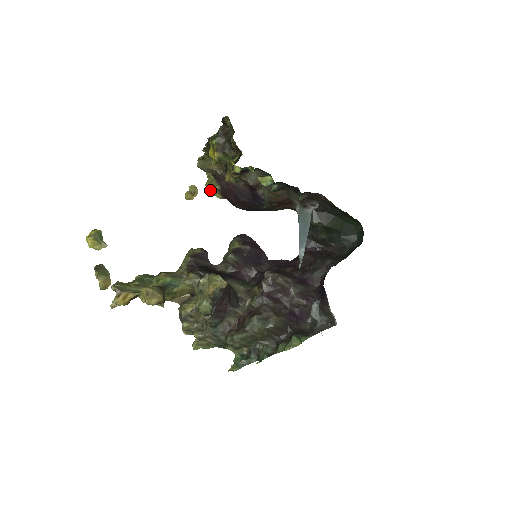
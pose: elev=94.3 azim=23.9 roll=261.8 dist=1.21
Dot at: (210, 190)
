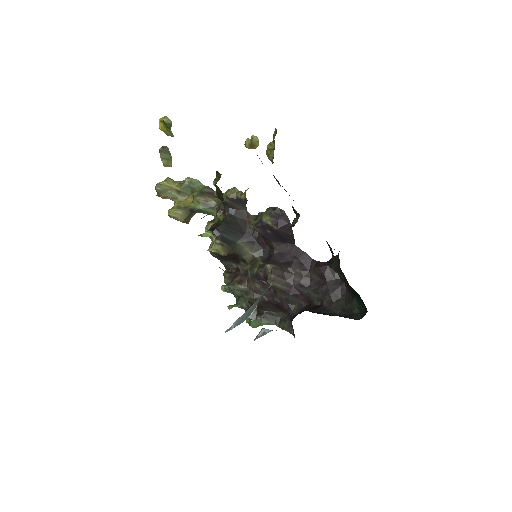
Dot at: (267, 155)
